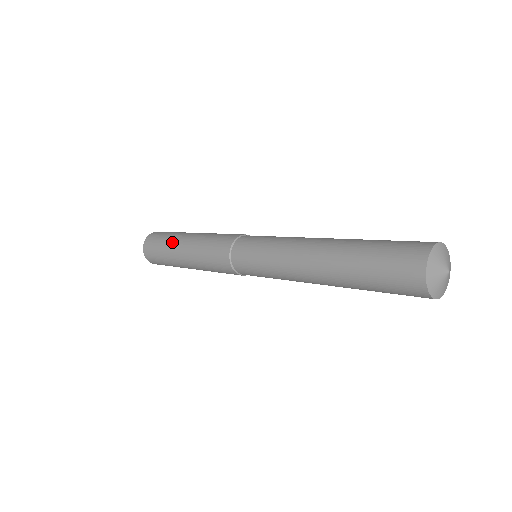
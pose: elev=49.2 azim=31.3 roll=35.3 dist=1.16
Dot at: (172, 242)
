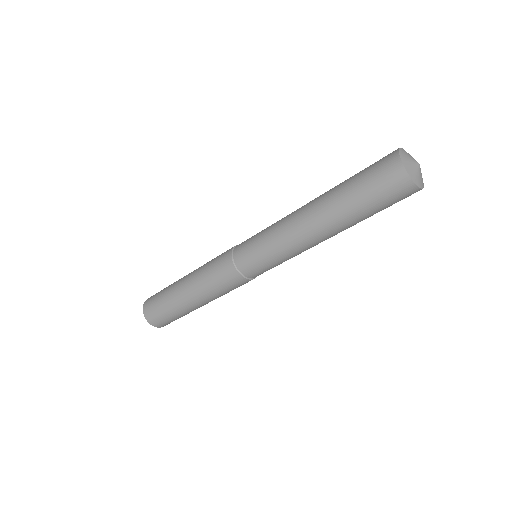
Dot at: (176, 281)
